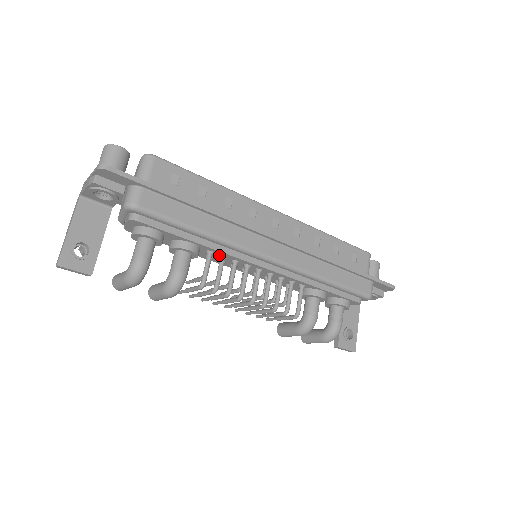
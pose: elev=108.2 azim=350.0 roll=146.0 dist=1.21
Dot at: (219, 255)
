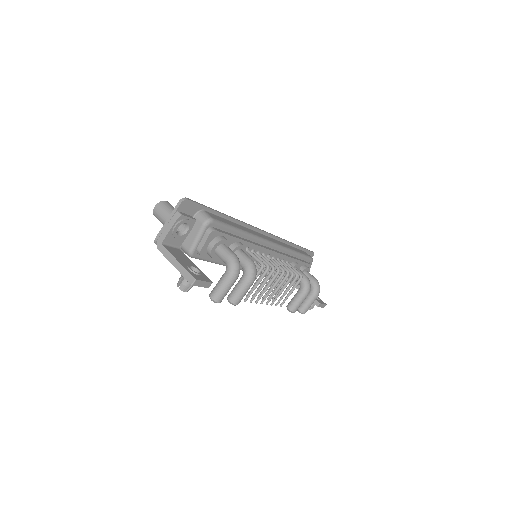
Dot at: occluded
